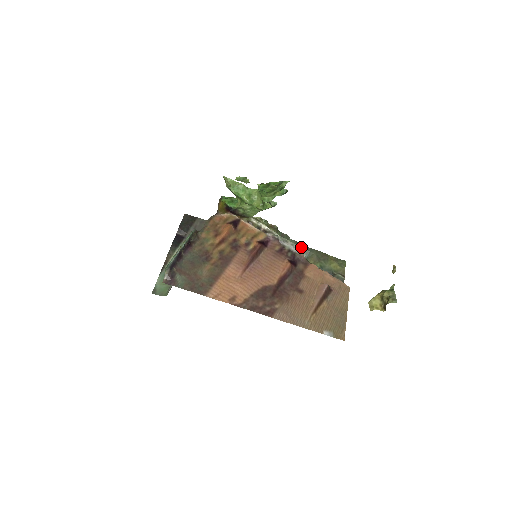
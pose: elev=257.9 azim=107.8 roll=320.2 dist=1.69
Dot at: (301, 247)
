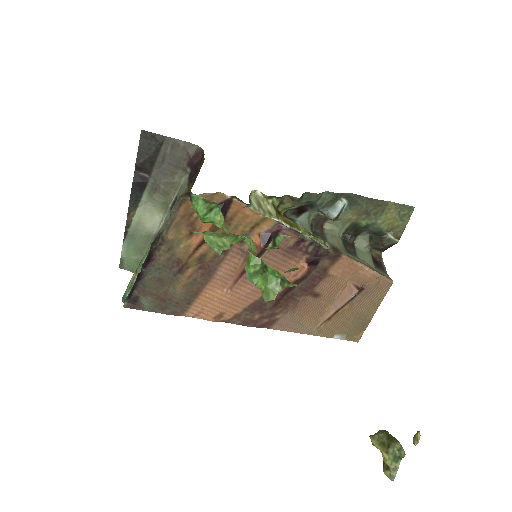
Dot at: (343, 195)
